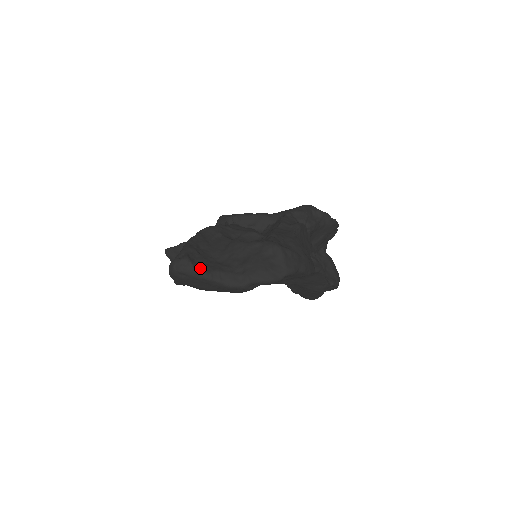
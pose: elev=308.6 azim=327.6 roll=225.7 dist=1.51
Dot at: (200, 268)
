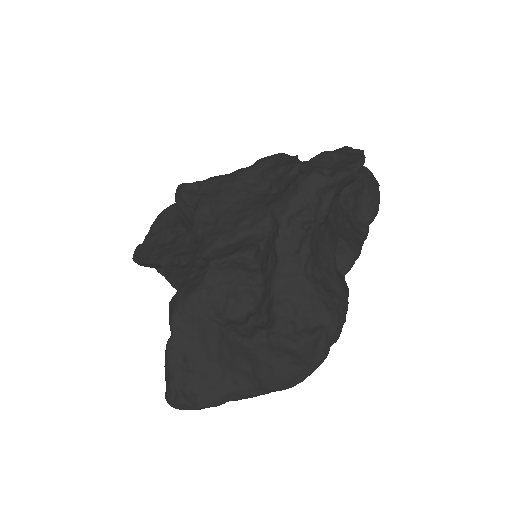
Dot at: (205, 402)
